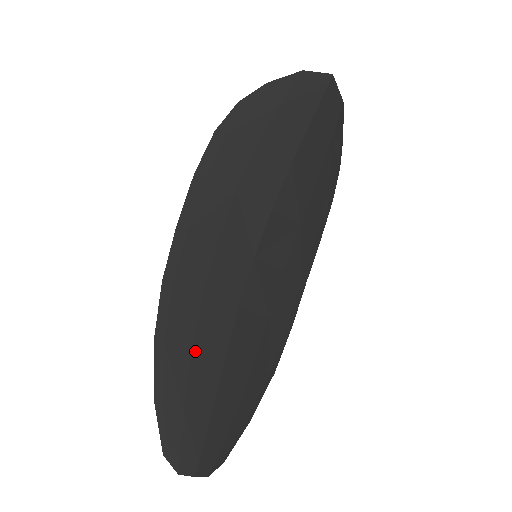
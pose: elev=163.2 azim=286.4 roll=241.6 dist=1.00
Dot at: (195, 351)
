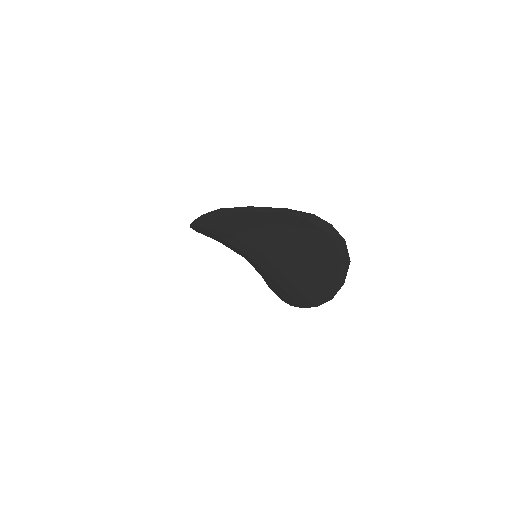
Dot at: occluded
